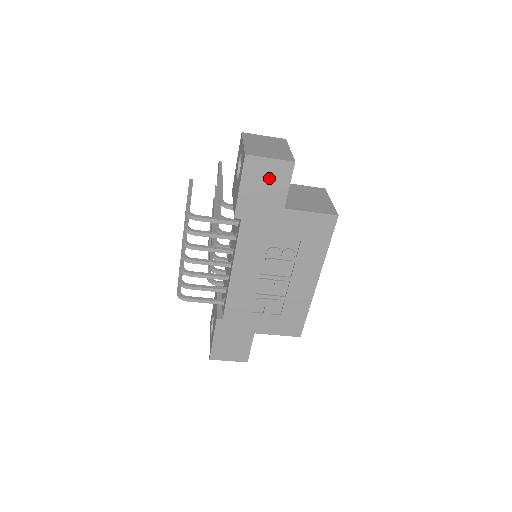
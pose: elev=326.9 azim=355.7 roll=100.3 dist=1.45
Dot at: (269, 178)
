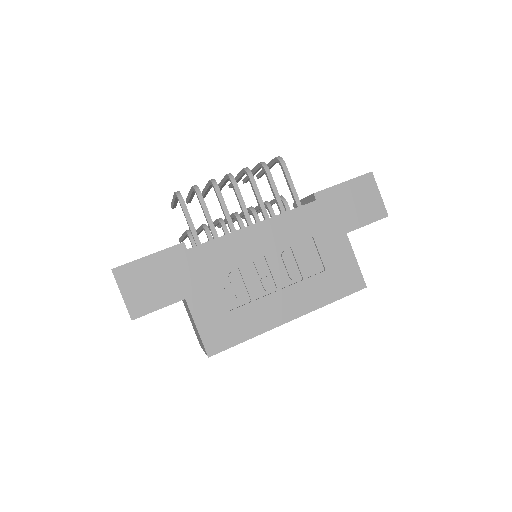
Dot at: (364, 203)
